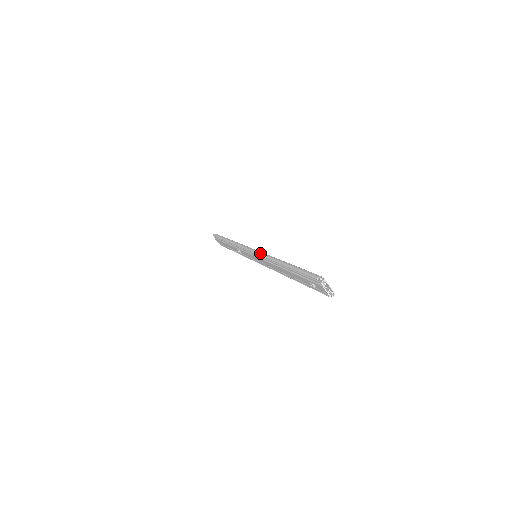
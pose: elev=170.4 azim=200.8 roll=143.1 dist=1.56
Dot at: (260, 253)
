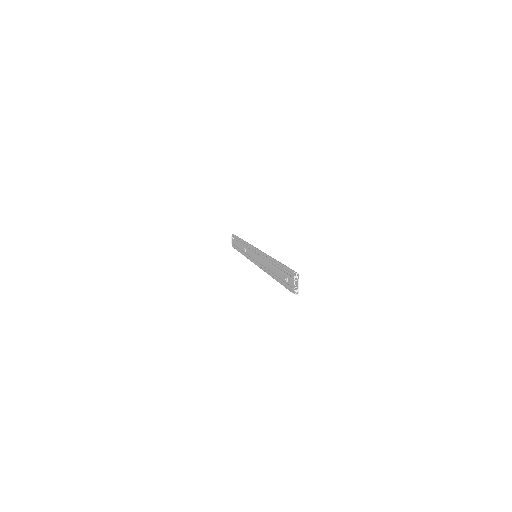
Dot at: occluded
